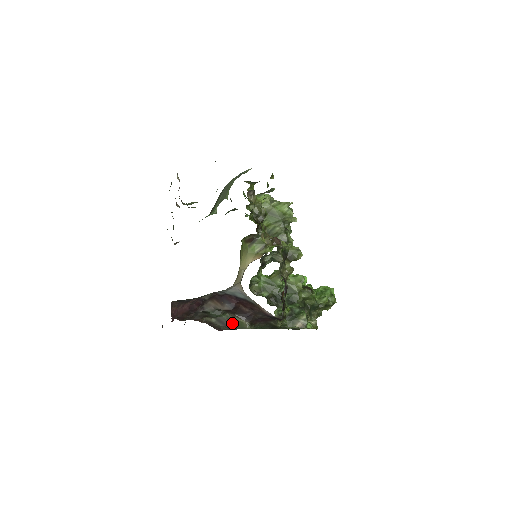
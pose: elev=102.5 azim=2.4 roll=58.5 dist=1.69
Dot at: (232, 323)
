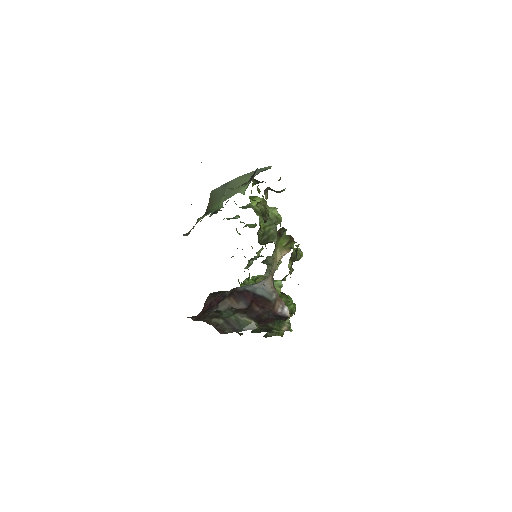
Dot at: (239, 324)
